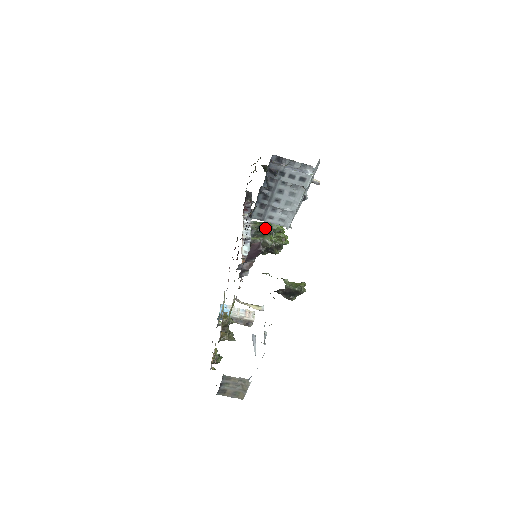
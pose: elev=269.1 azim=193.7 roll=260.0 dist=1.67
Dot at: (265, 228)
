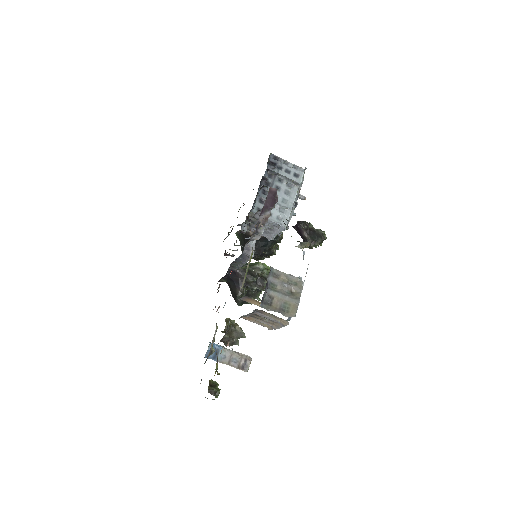
Dot at: occluded
